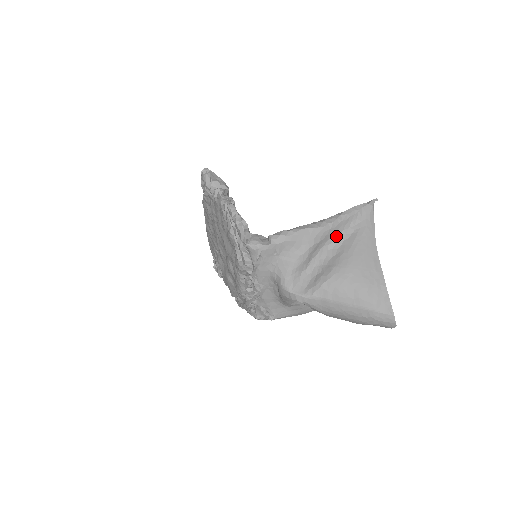
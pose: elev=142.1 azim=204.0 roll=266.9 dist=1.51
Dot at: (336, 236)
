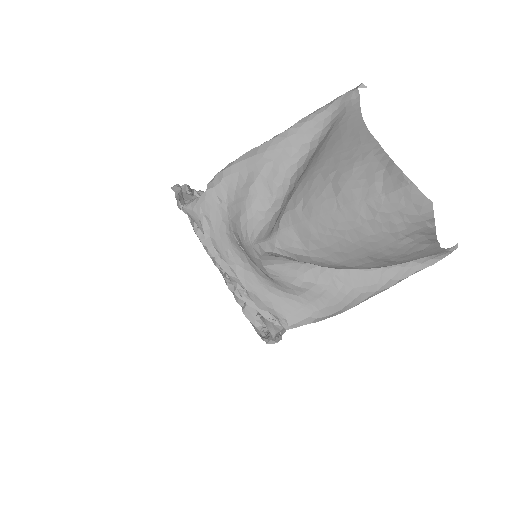
Dot at: (304, 146)
